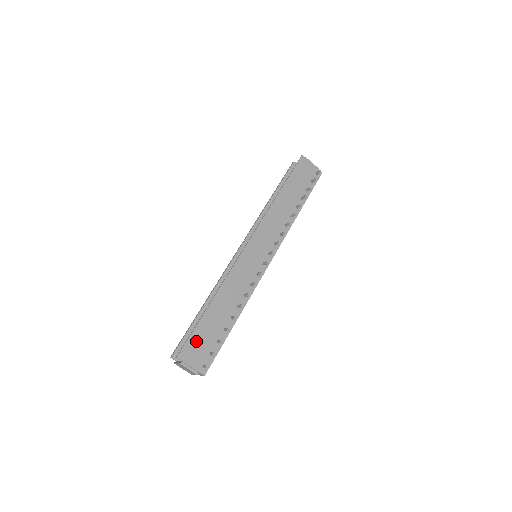
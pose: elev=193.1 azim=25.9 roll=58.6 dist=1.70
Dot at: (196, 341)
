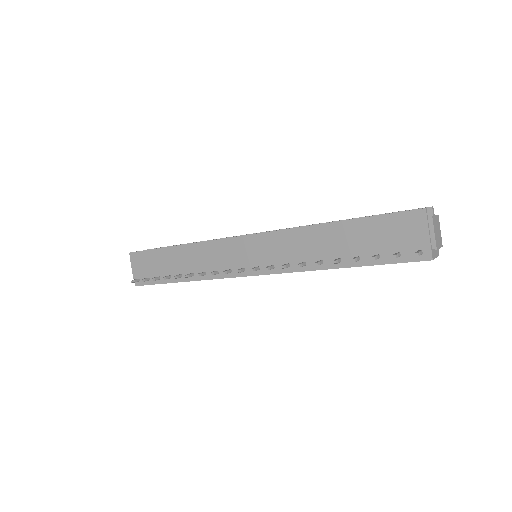
Dot at: (147, 258)
